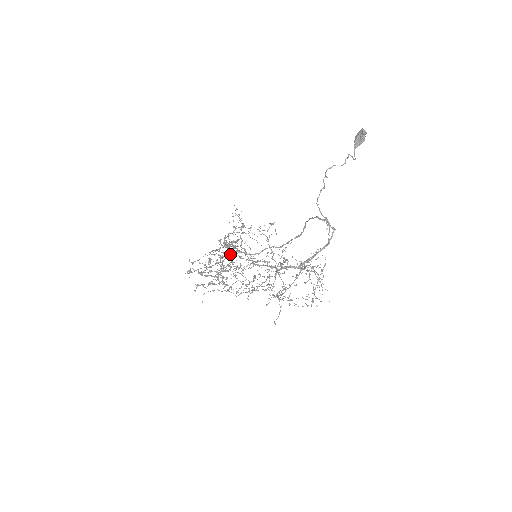
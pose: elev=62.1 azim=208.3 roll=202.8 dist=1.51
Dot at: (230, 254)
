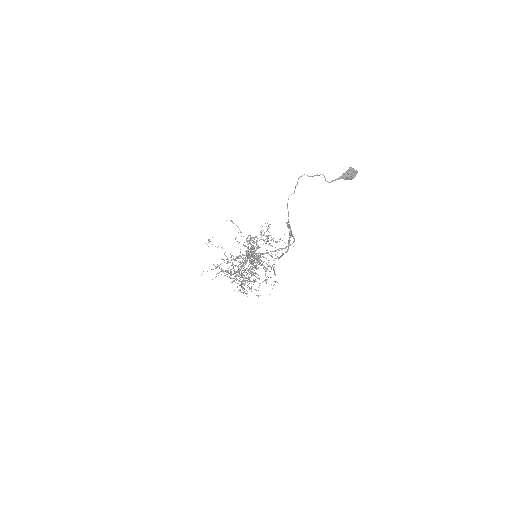
Dot at: (252, 256)
